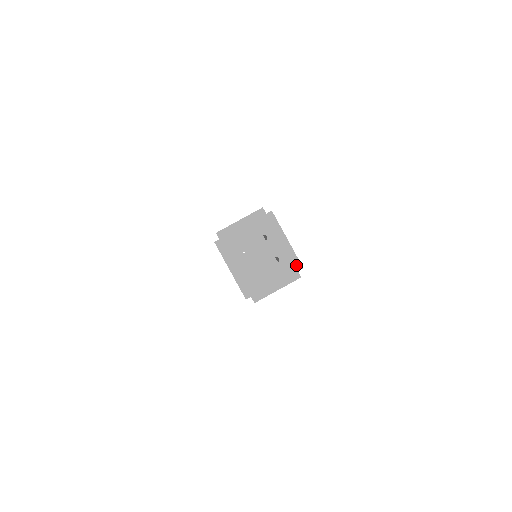
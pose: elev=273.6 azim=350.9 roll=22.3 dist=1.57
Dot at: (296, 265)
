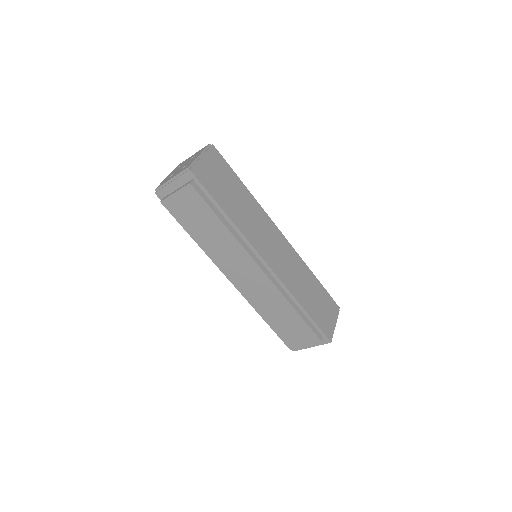
Dot at: (188, 167)
